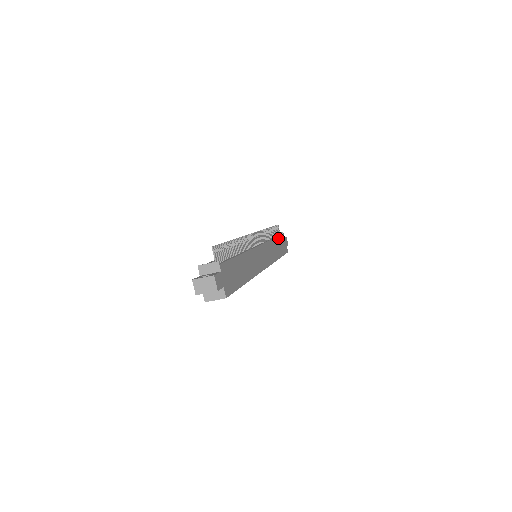
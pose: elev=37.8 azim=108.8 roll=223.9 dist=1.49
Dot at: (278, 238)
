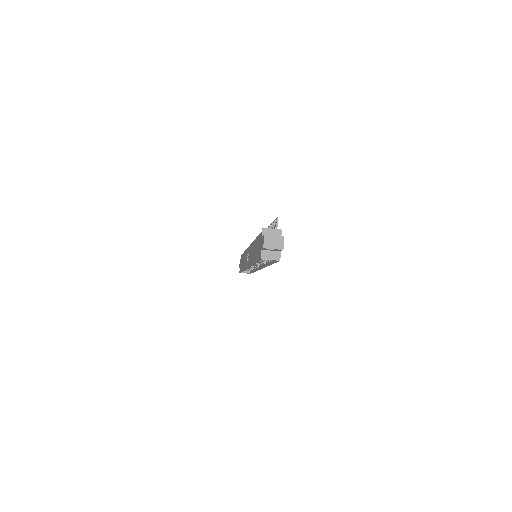
Dot at: occluded
